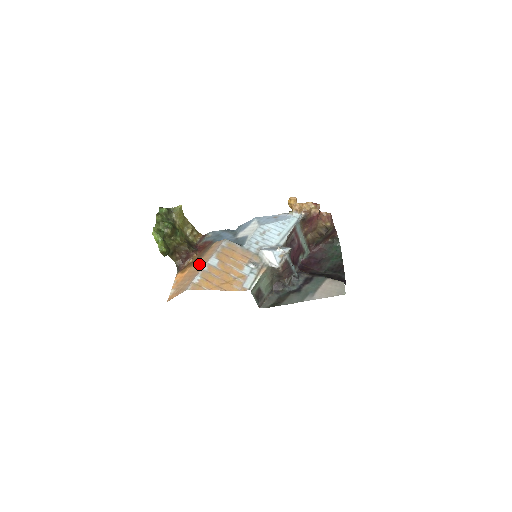
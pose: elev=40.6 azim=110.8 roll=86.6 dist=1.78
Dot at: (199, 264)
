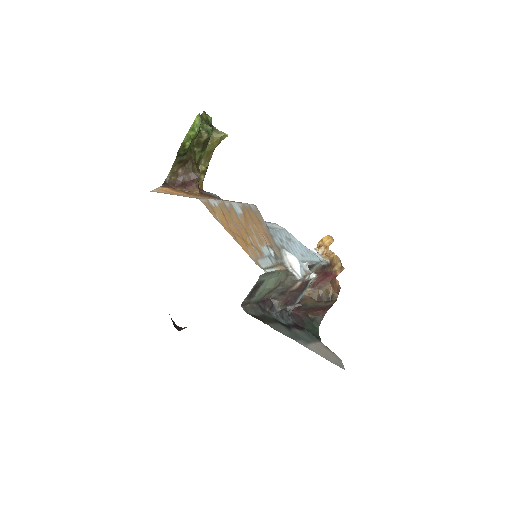
Dot at: occluded
